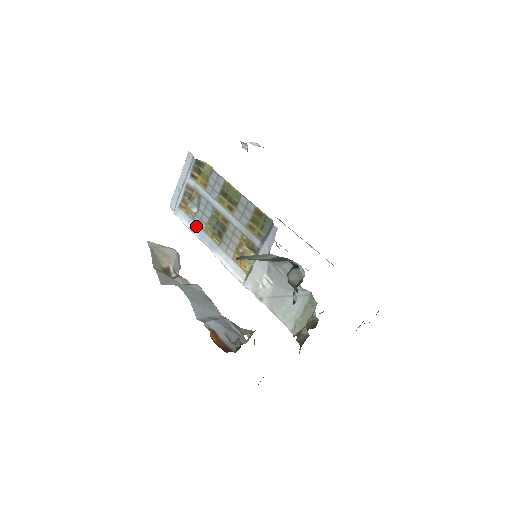
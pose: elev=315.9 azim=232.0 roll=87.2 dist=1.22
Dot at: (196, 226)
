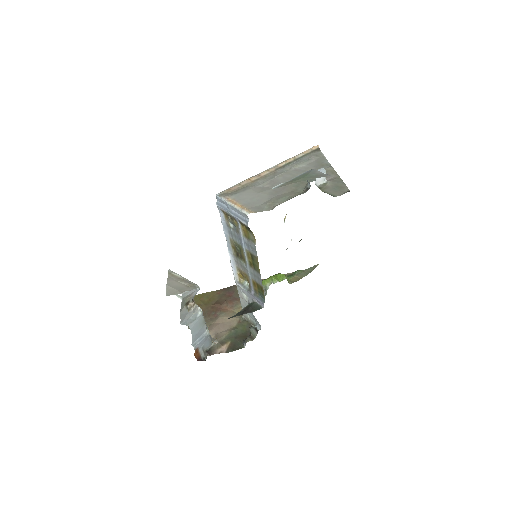
Dot at: (227, 229)
